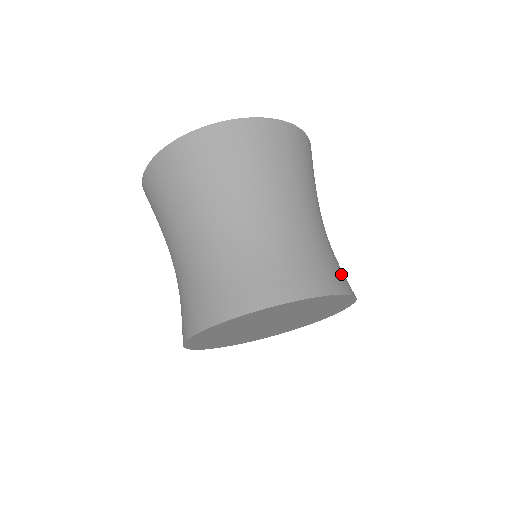
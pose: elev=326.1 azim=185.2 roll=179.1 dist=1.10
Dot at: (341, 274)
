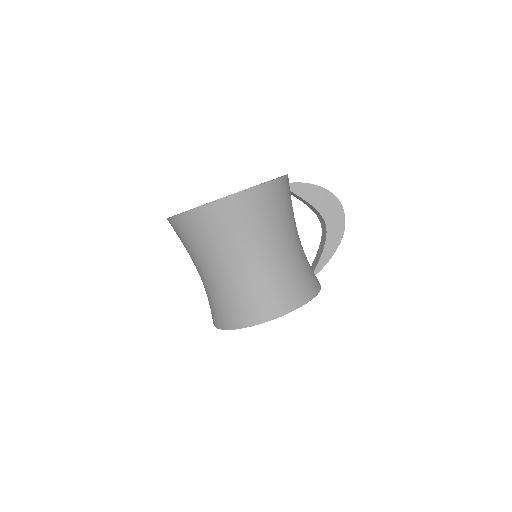
Dot at: (281, 298)
